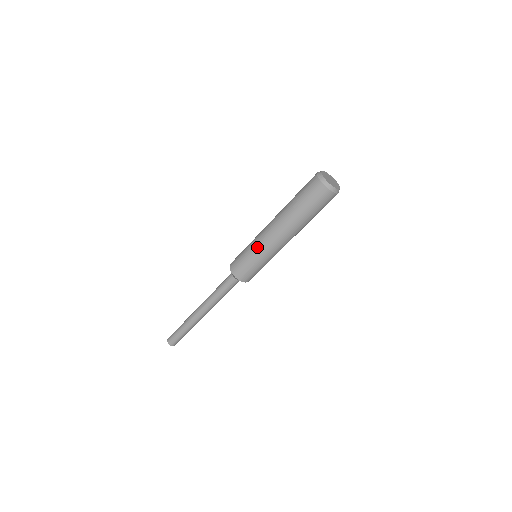
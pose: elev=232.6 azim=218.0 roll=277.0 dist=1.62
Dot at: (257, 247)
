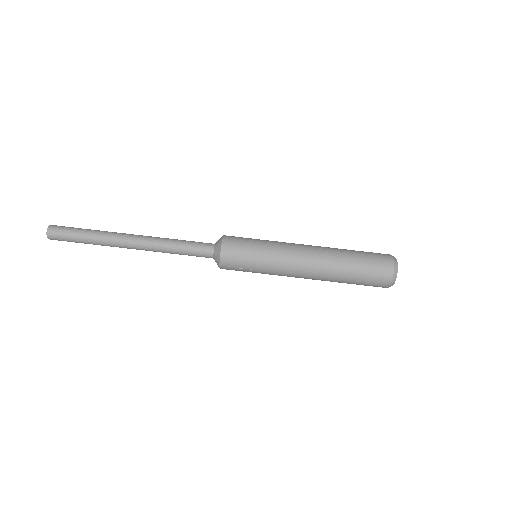
Dot at: (277, 243)
